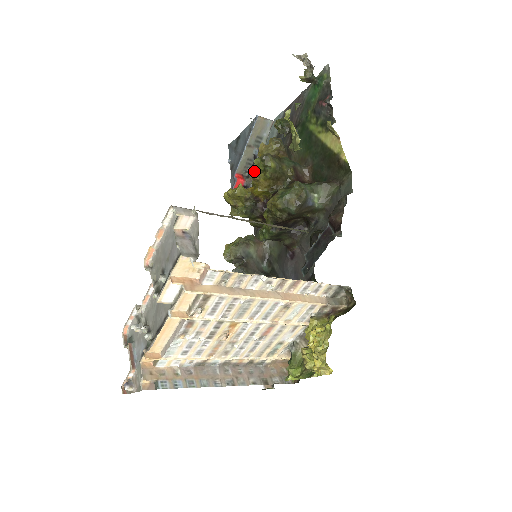
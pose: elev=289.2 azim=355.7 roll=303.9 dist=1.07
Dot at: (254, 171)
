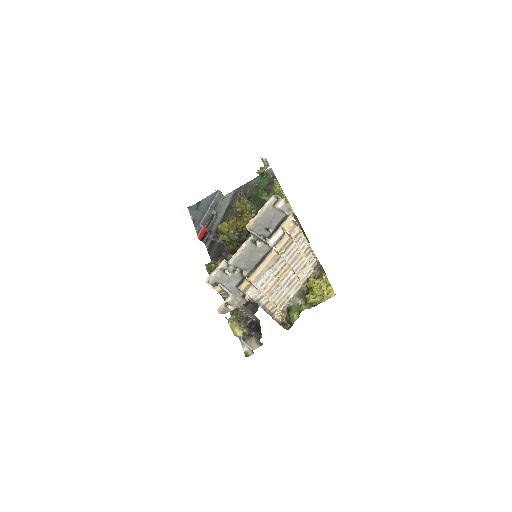
Dot at: (235, 215)
